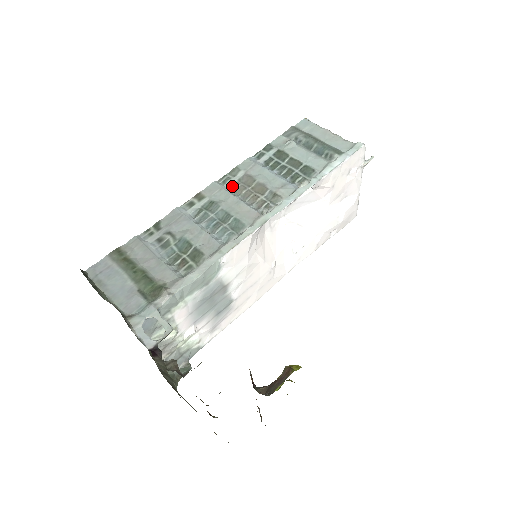
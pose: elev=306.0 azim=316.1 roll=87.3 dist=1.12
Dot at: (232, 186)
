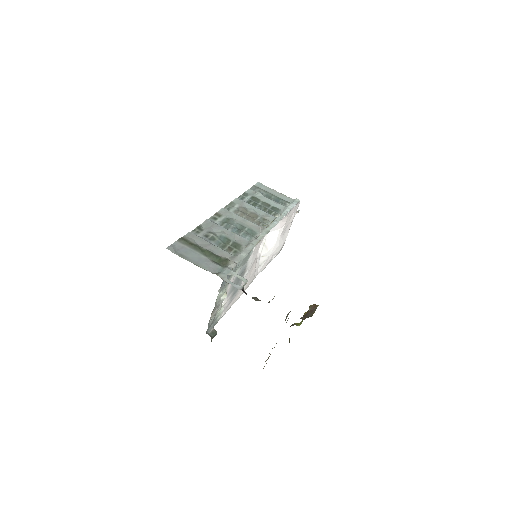
Dot at: (235, 212)
